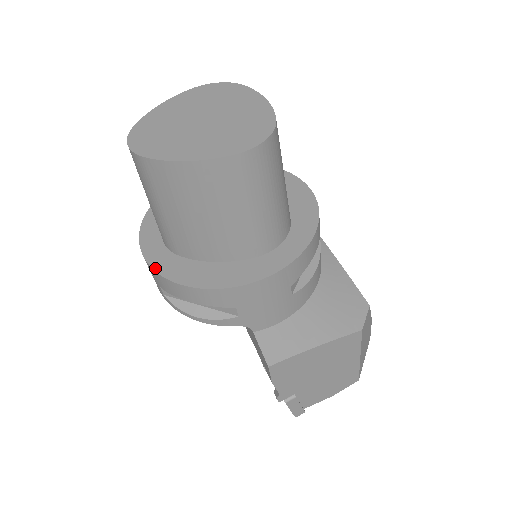
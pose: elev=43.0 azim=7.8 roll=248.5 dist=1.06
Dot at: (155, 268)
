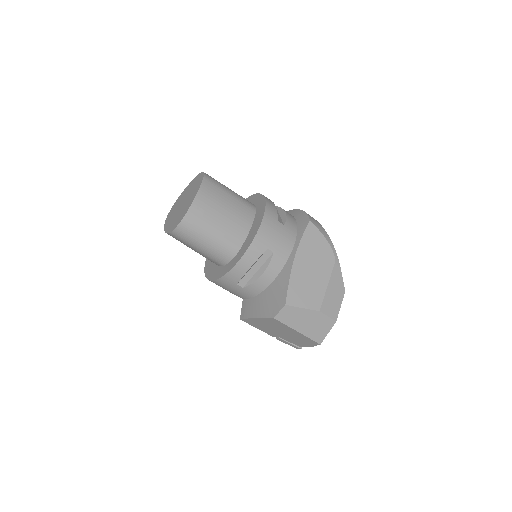
Dot at: occluded
